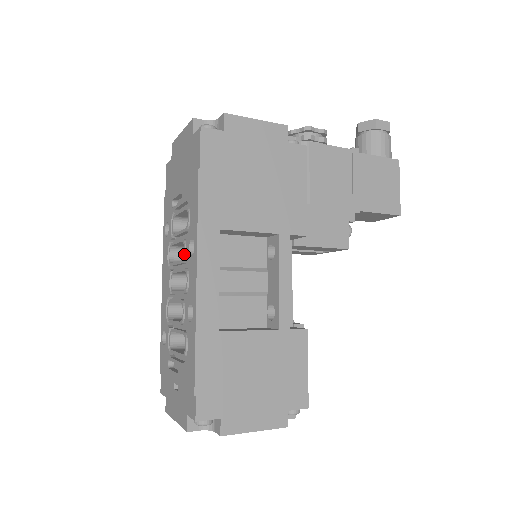
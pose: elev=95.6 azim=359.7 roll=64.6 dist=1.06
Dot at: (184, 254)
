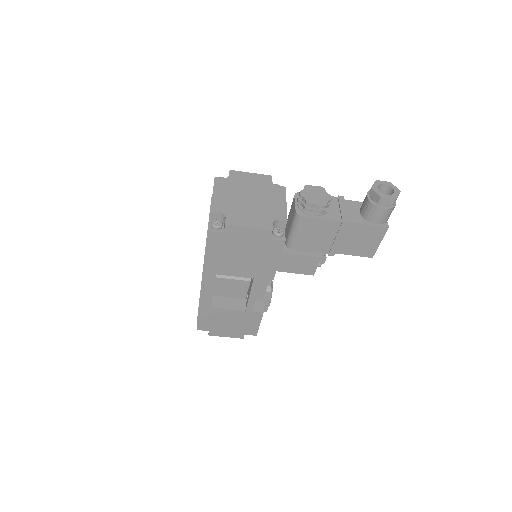
Dot at: occluded
